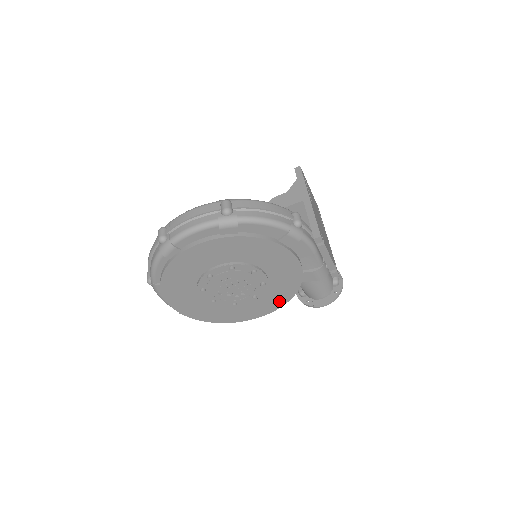
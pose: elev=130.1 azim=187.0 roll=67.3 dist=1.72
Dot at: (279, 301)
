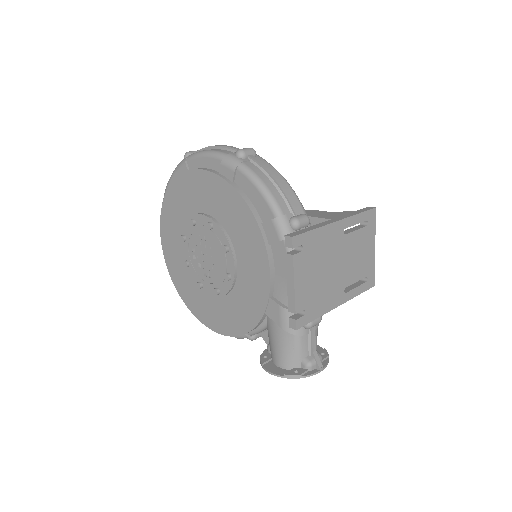
Dot at: (238, 324)
